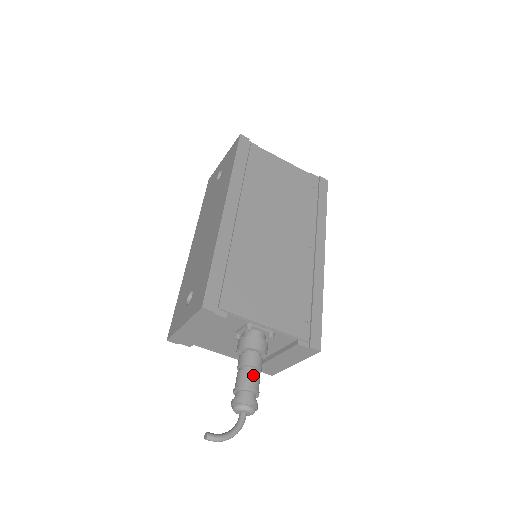
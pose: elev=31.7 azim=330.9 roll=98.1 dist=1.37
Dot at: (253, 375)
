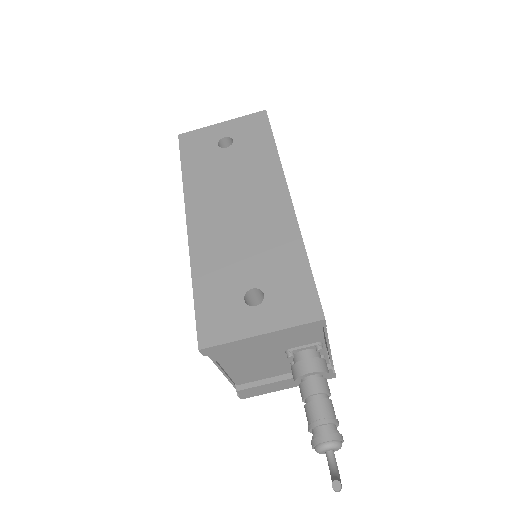
Dot at: occluded
